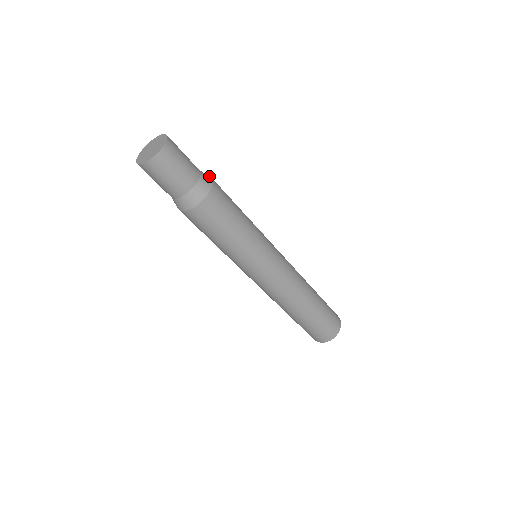
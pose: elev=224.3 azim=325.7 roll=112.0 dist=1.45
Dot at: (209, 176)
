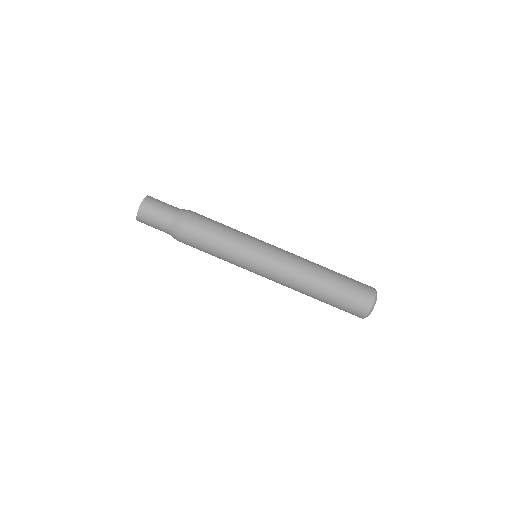
Dot at: occluded
